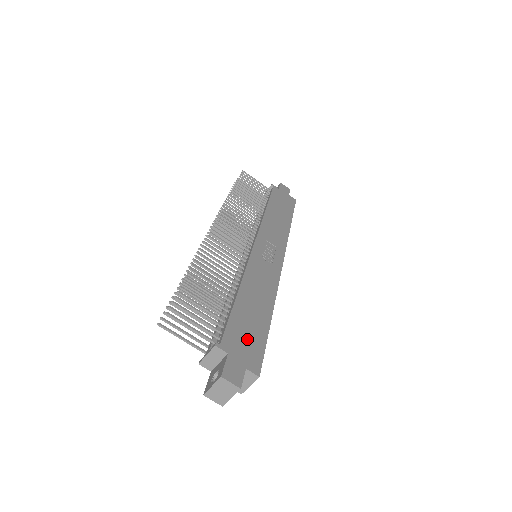
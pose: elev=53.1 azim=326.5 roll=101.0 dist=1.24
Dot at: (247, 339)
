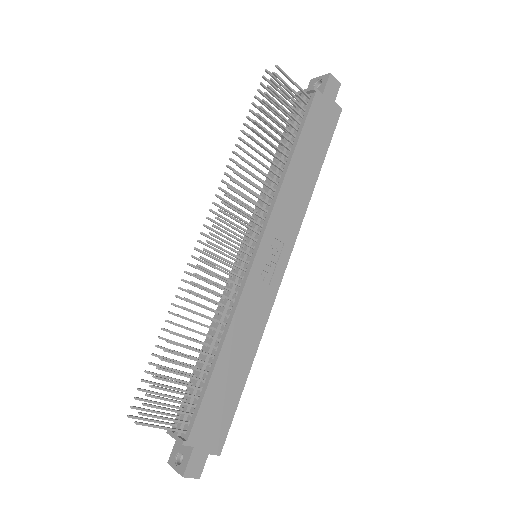
Dot at: (216, 418)
